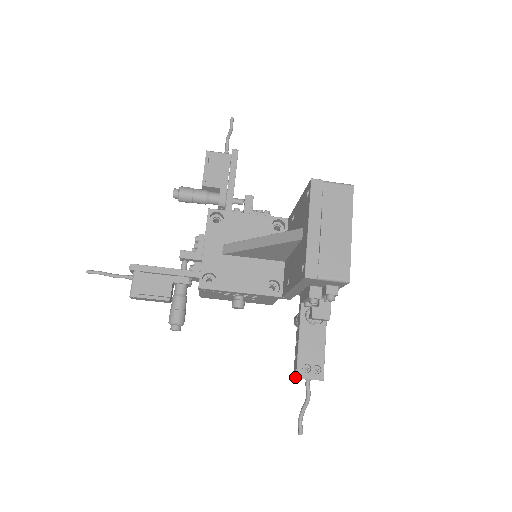
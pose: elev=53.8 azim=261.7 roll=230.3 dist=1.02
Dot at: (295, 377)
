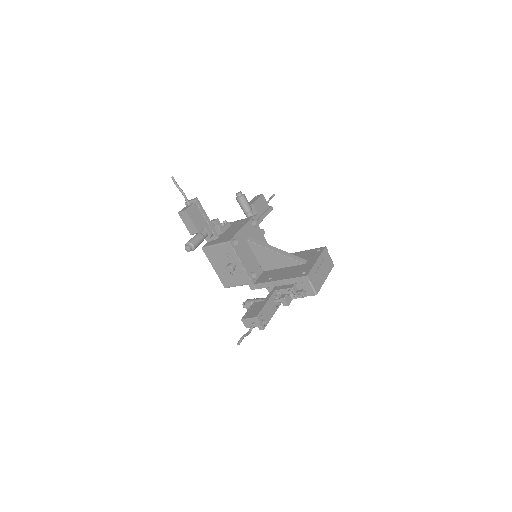
Dot at: (255, 317)
